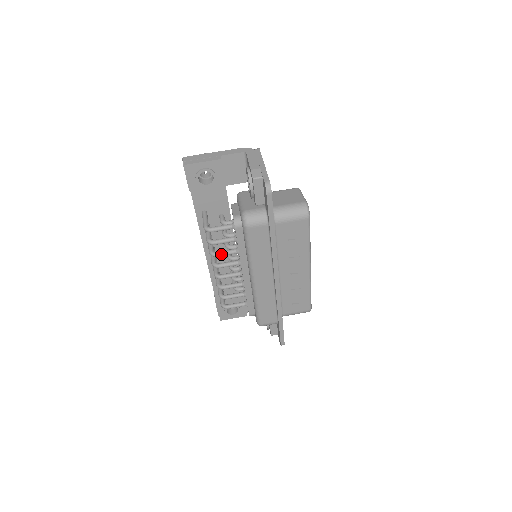
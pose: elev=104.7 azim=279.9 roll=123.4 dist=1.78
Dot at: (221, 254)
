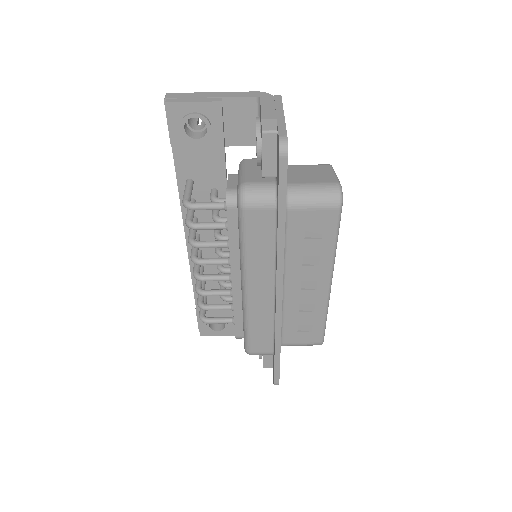
Dot at: (204, 245)
